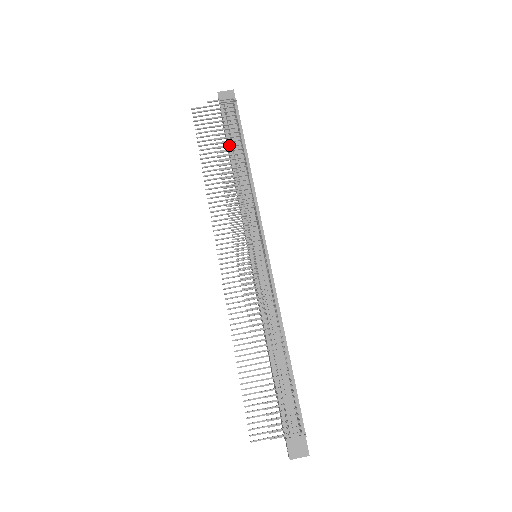
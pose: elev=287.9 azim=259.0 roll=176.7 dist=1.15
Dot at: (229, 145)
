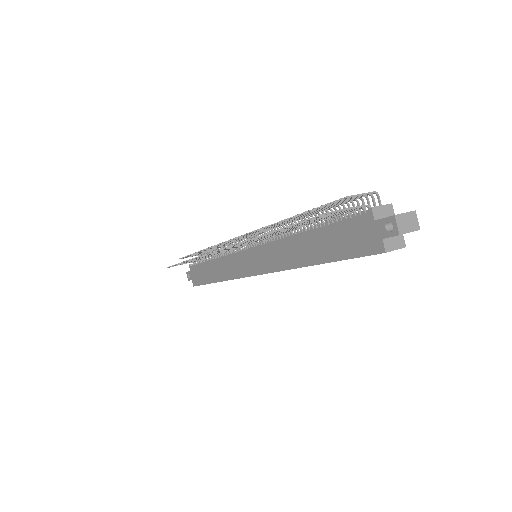
Dot at: occluded
